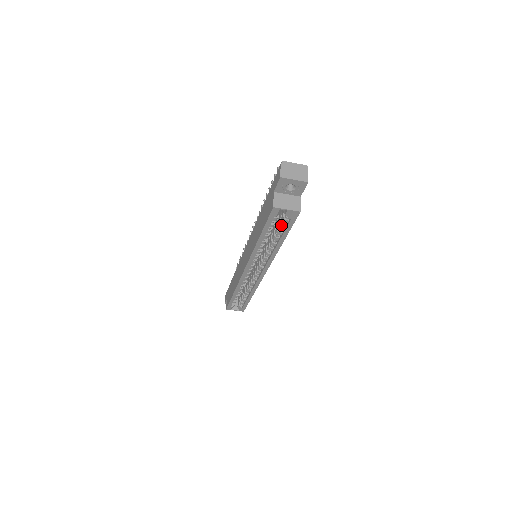
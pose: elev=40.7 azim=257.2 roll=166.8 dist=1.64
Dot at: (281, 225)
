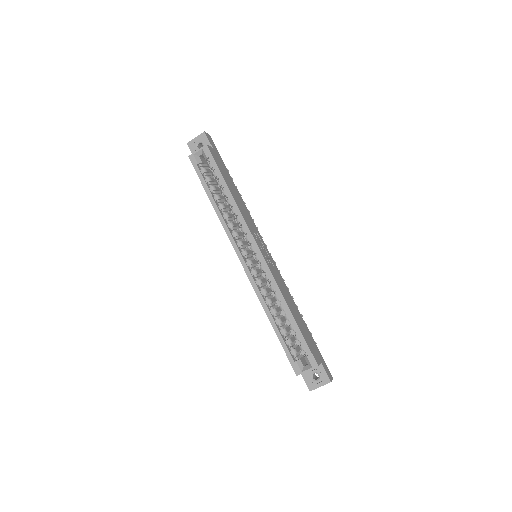
Dot at: (213, 174)
